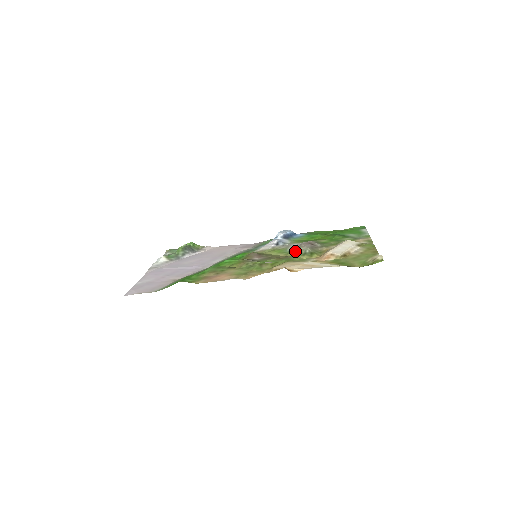
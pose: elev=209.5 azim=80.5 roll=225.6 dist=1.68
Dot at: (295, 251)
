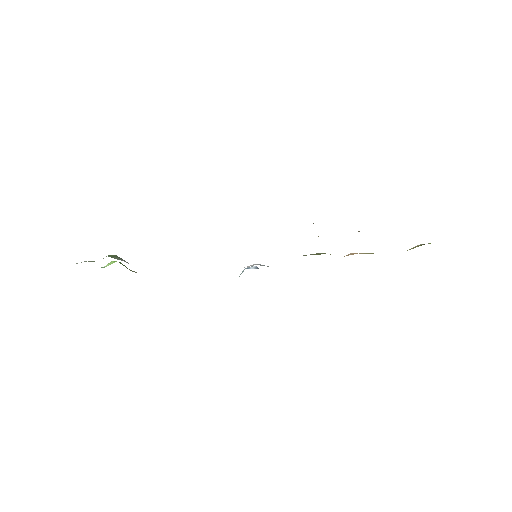
Dot at: (306, 255)
